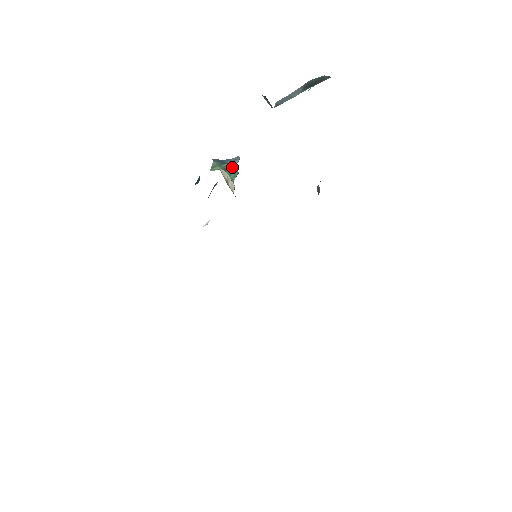
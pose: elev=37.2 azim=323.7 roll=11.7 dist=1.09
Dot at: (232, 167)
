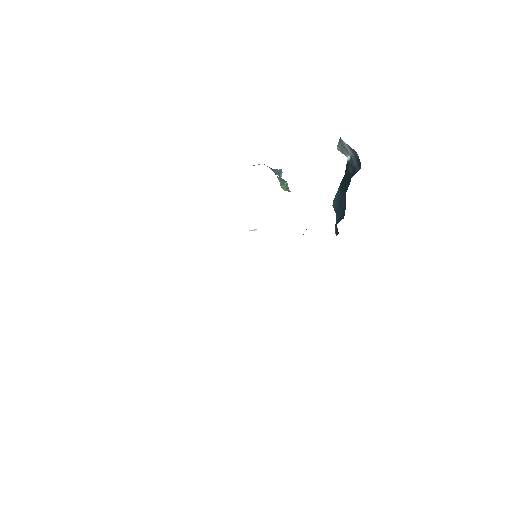
Dot at: occluded
